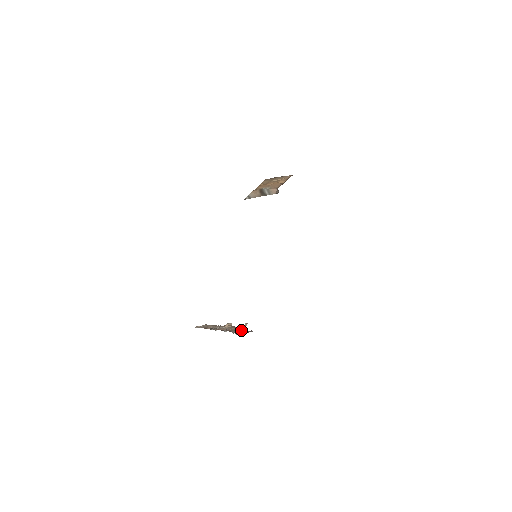
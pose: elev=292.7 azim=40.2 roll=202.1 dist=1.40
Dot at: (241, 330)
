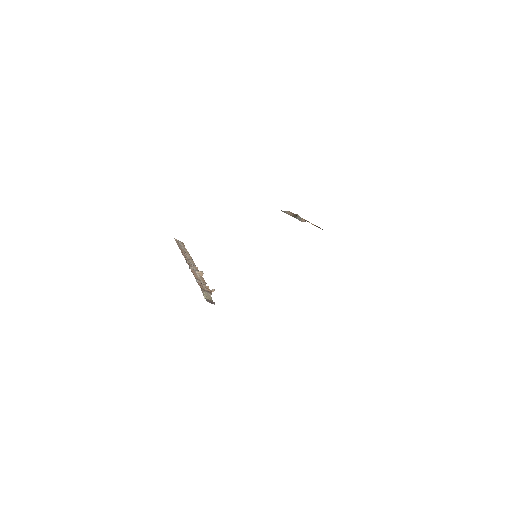
Dot at: (208, 293)
